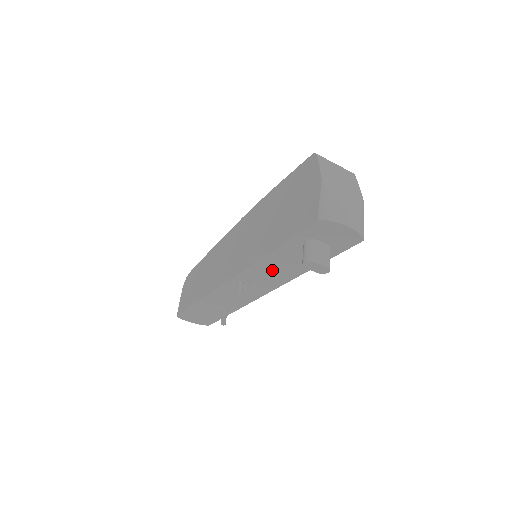
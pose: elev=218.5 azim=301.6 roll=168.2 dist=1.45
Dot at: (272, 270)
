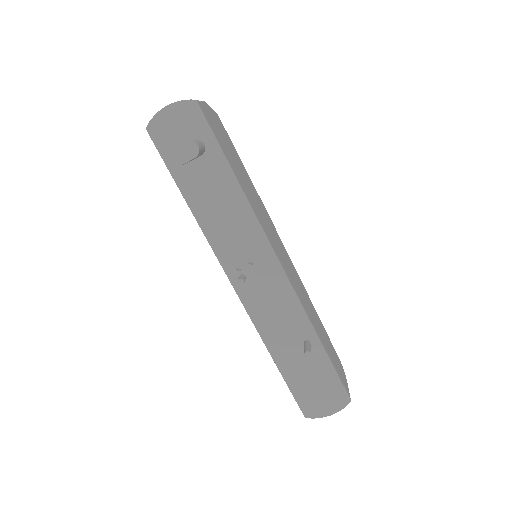
Dot at: (226, 226)
